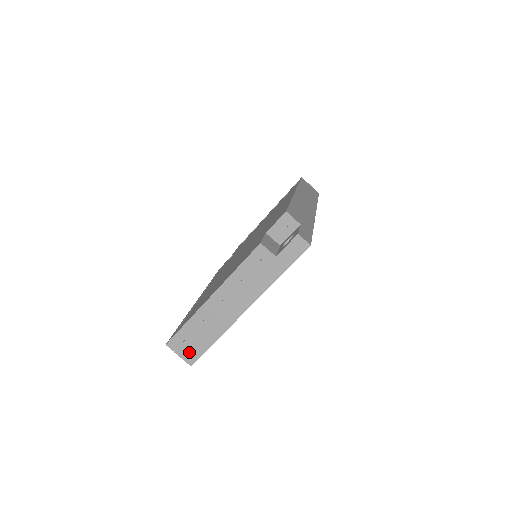
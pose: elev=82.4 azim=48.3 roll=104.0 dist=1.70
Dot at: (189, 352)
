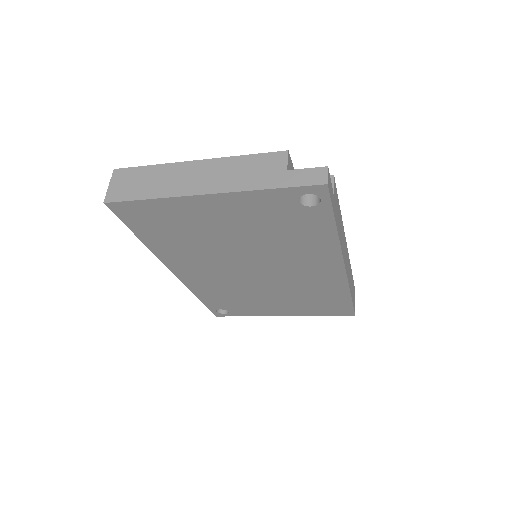
Dot at: (120, 190)
